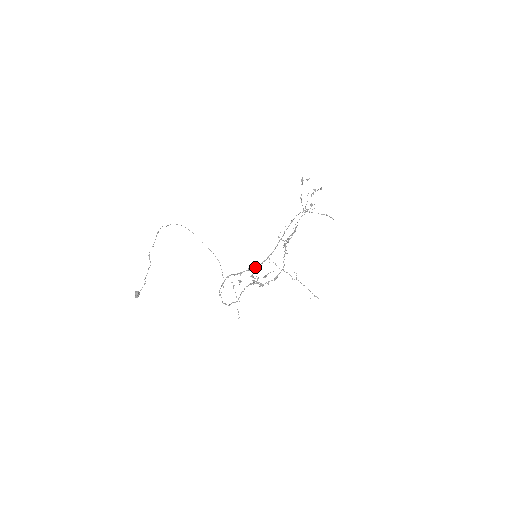
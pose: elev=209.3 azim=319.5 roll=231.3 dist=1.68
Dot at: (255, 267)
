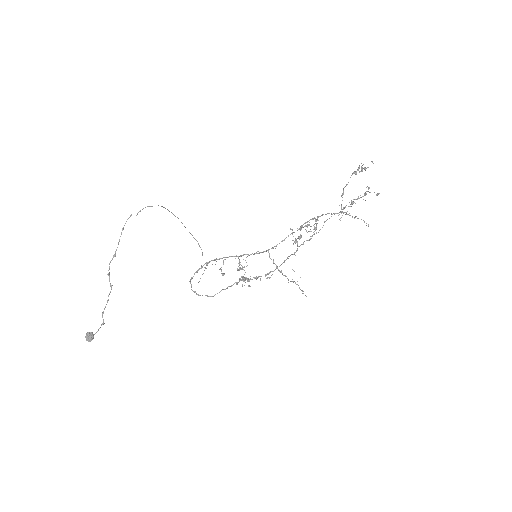
Dot at: occluded
